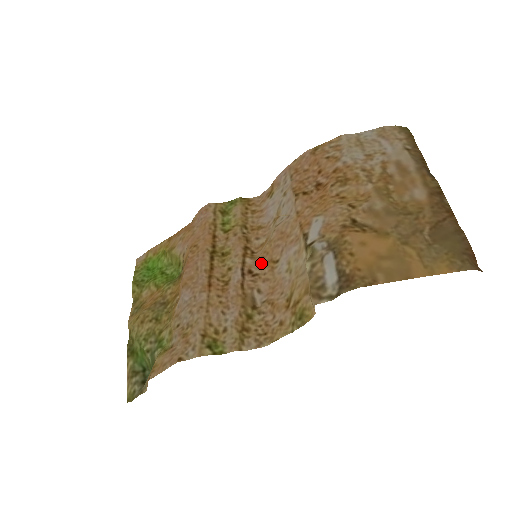
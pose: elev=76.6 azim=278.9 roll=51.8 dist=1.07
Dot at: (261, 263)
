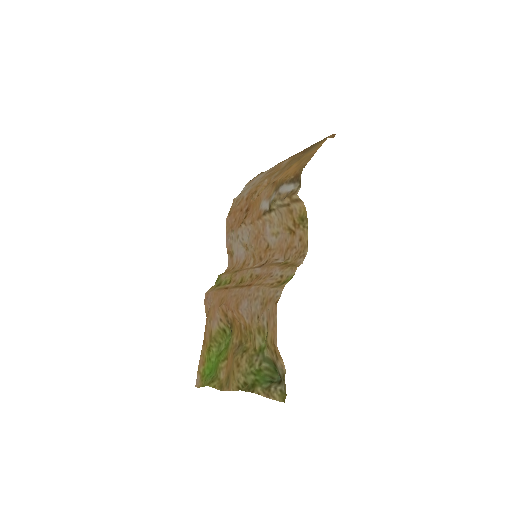
Dot at: (263, 258)
